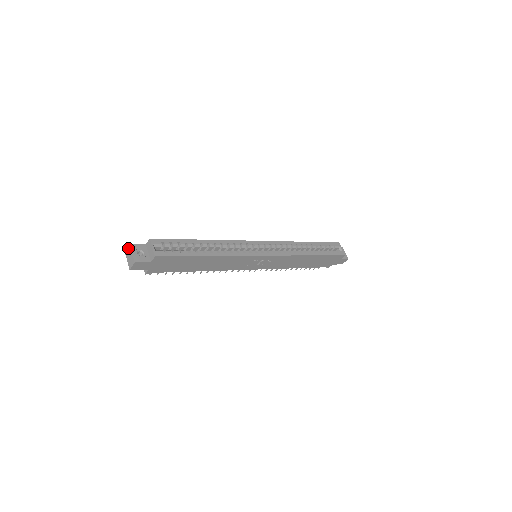
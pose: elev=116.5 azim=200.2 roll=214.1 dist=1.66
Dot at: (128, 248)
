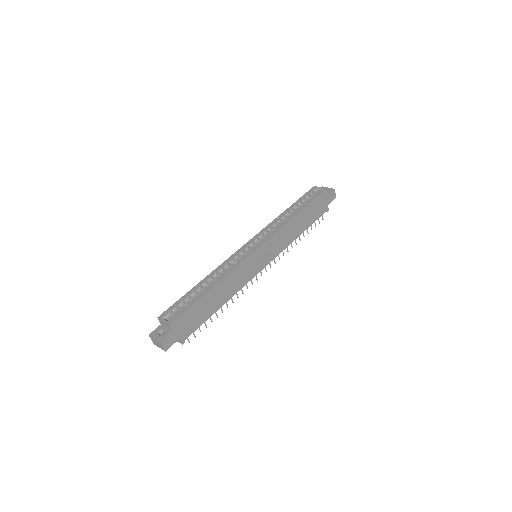
Dot at: (151, 339)
